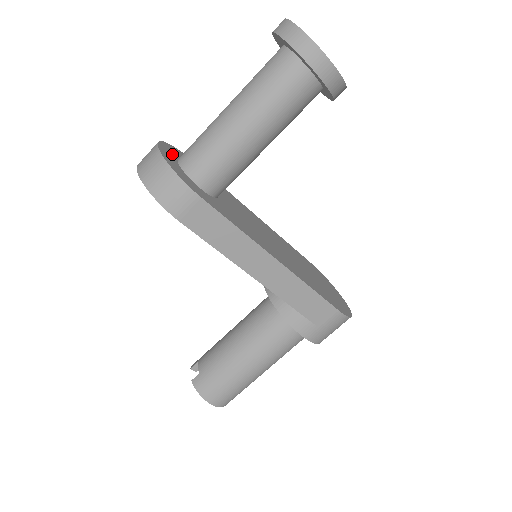
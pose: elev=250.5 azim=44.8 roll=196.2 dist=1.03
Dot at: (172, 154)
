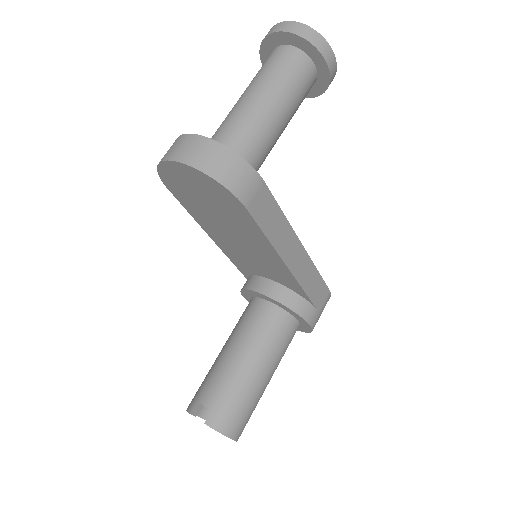
Dot at: occluded
